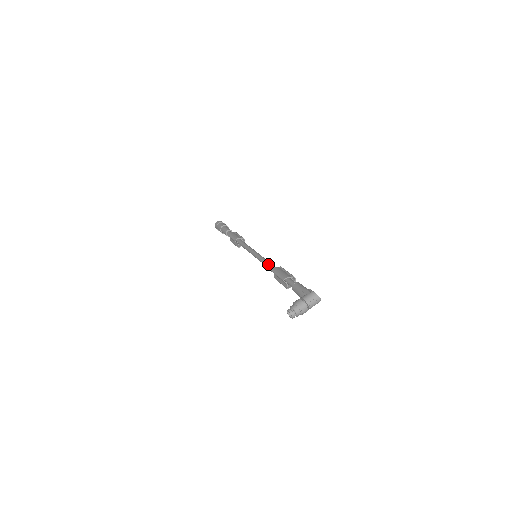
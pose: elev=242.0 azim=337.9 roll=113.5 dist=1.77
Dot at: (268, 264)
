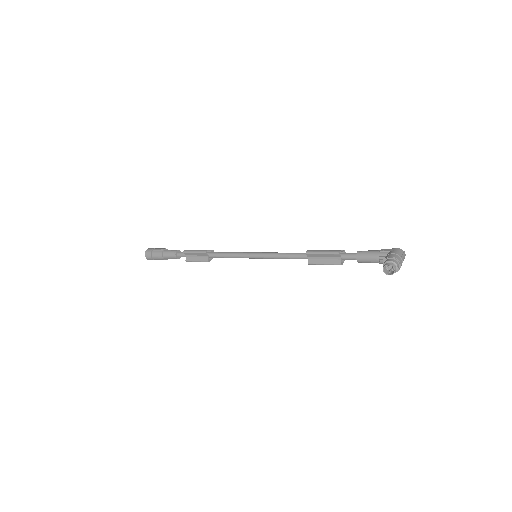
Dot at: (291, 253)
